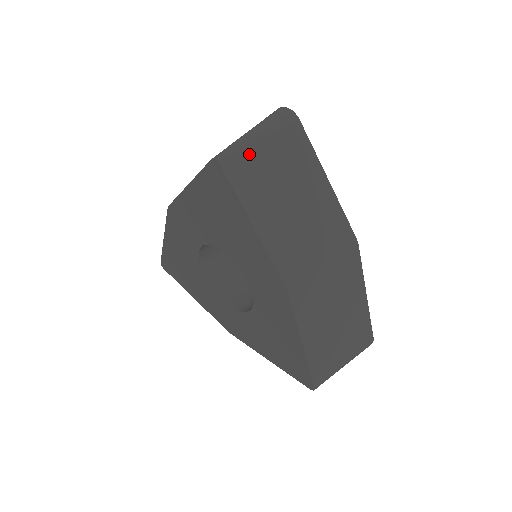
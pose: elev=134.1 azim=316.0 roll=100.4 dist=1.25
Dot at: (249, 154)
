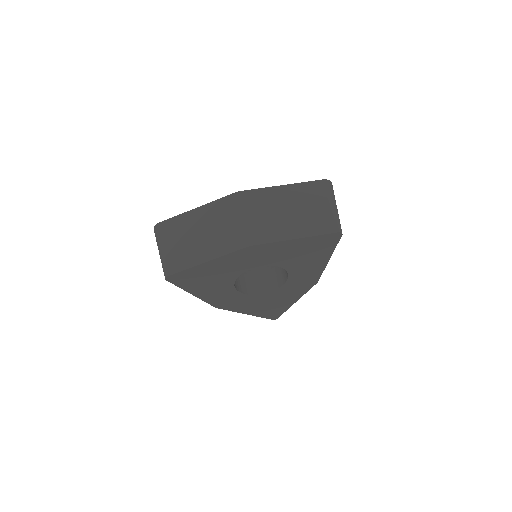
Dot at: occluded
